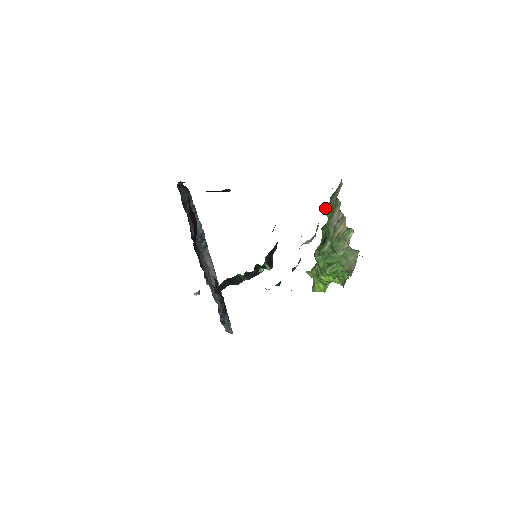
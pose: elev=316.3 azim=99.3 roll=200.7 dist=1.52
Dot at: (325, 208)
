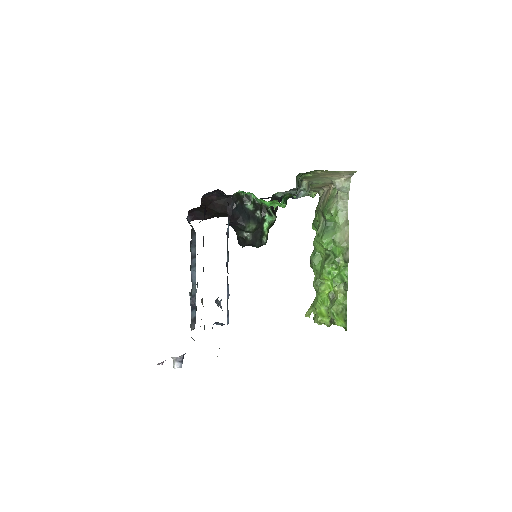
Dot at: (312, 224)
